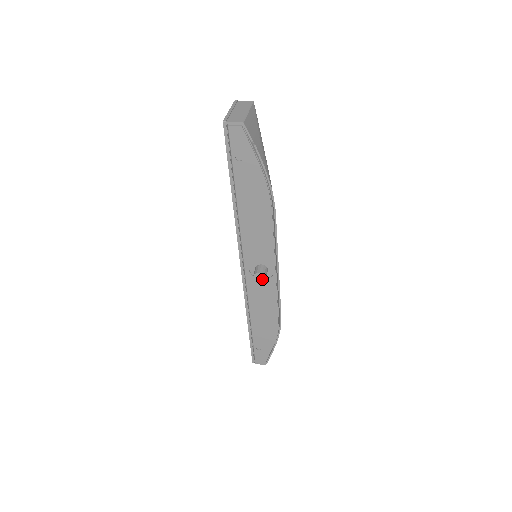
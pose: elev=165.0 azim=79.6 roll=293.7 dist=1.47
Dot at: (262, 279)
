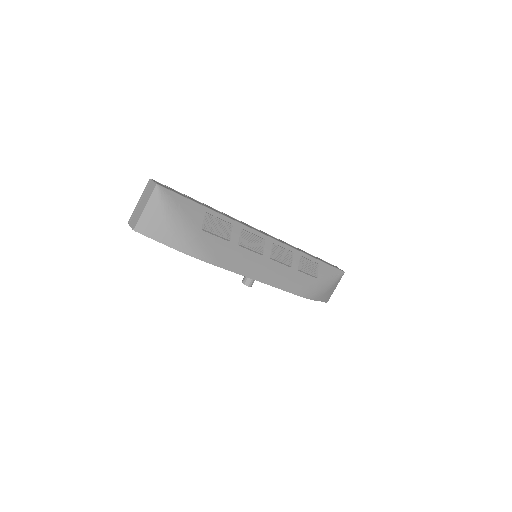
Dot at: (249, 286)
